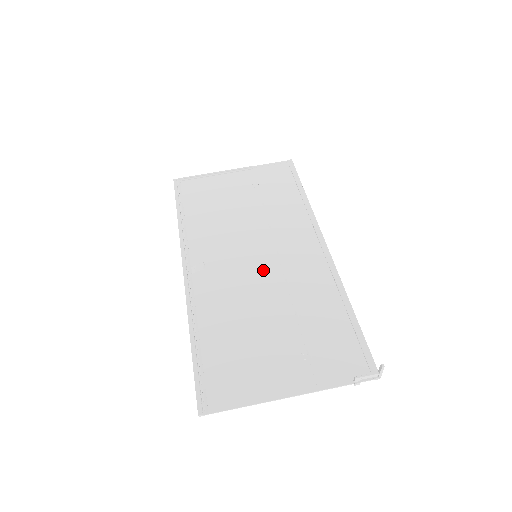
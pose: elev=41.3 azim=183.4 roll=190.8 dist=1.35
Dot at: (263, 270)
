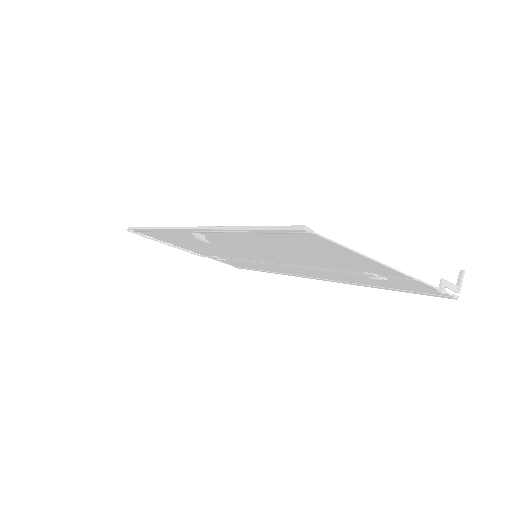
Dot at: (272, 258)
